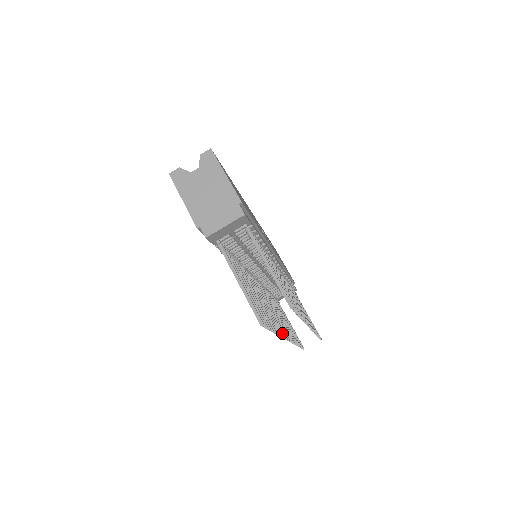
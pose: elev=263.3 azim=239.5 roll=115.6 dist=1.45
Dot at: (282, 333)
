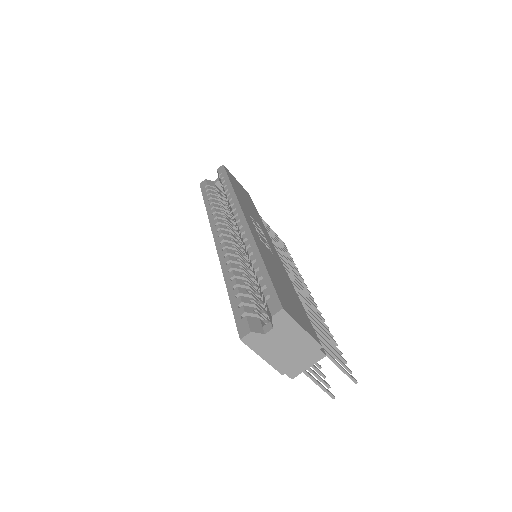
Dot at: occluded
